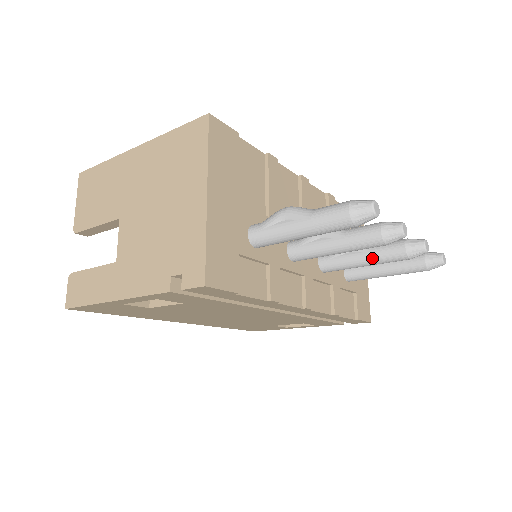
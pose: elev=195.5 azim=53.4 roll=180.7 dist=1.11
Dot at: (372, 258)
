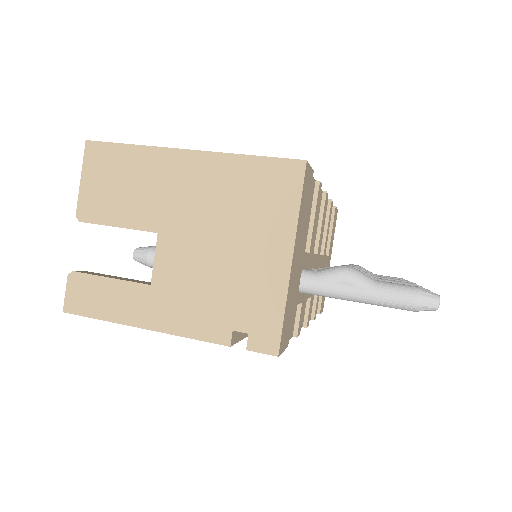
Dot at: occluded
